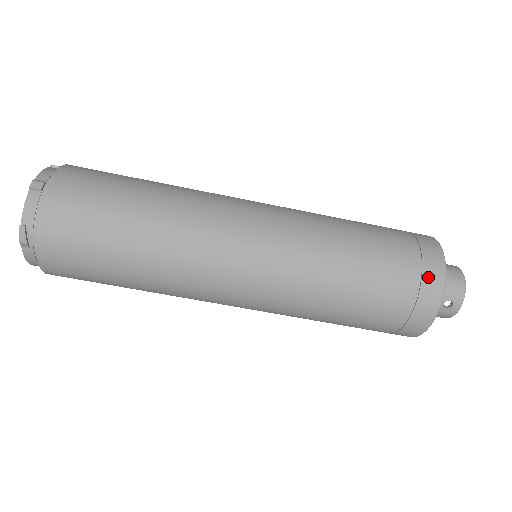
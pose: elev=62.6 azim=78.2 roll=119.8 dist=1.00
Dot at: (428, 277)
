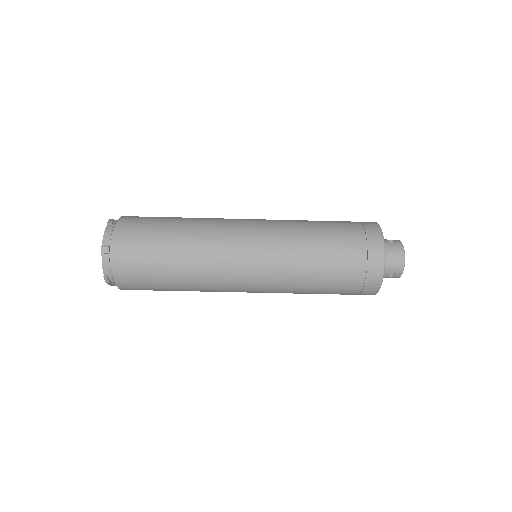
Dot at: (371, 270)
